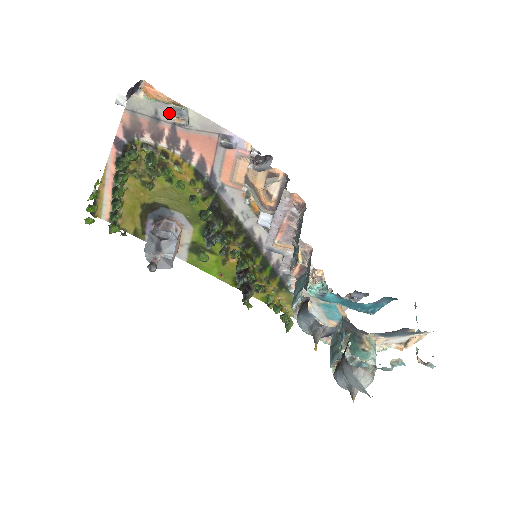
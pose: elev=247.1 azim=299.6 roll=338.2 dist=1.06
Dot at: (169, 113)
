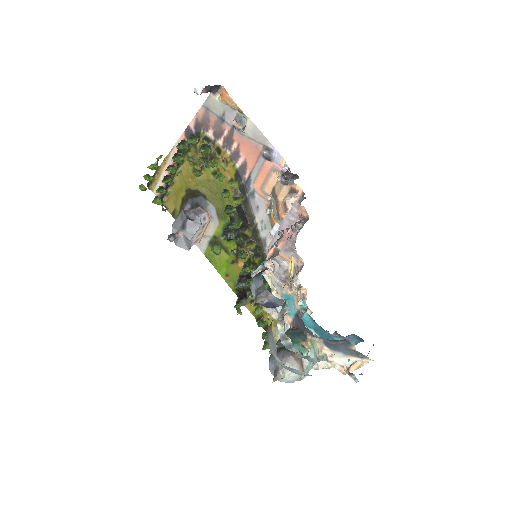
Dot at: (233, 117)
